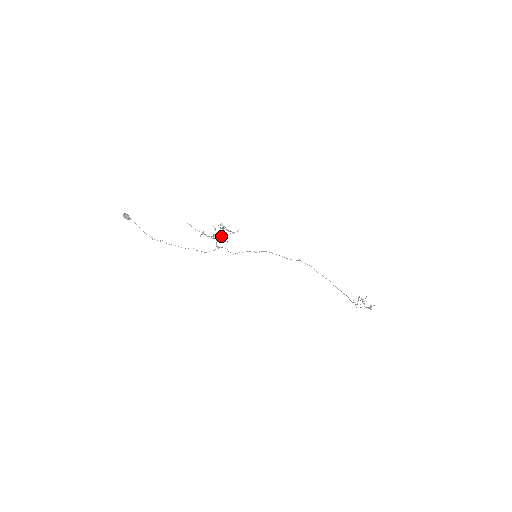
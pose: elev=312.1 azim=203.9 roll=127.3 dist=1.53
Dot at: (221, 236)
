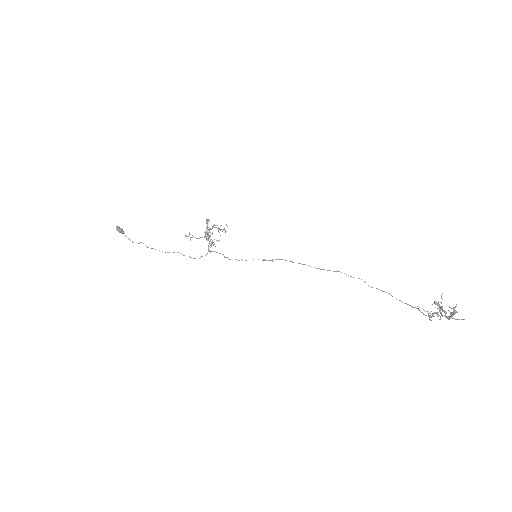
Dot at: (209, 234)
